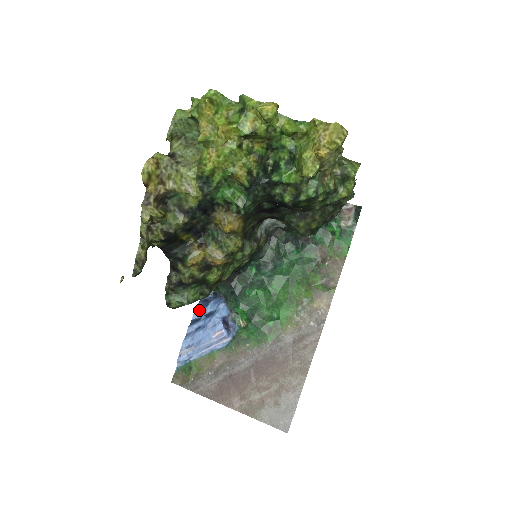
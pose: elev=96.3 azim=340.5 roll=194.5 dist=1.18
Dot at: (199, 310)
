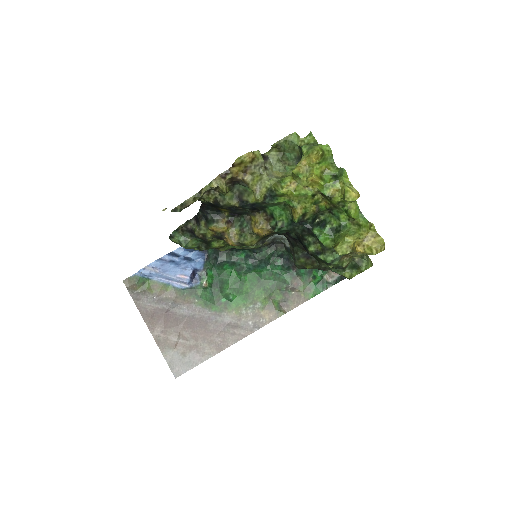
Dot at: (183, 249)
